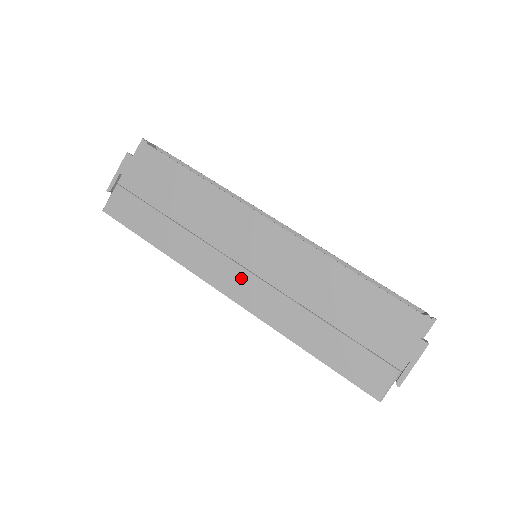
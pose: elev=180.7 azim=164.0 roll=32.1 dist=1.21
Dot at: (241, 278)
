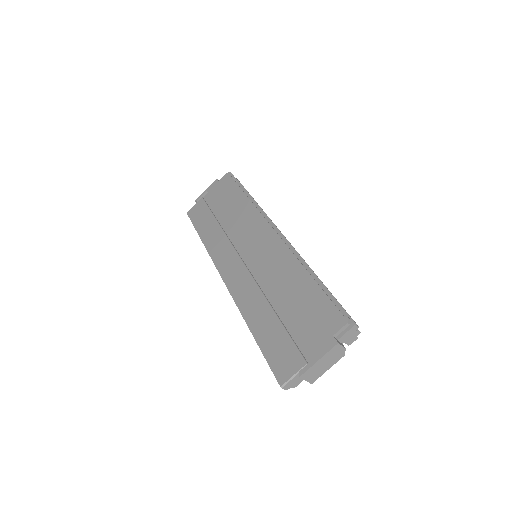
Dot at: (236, 266)
